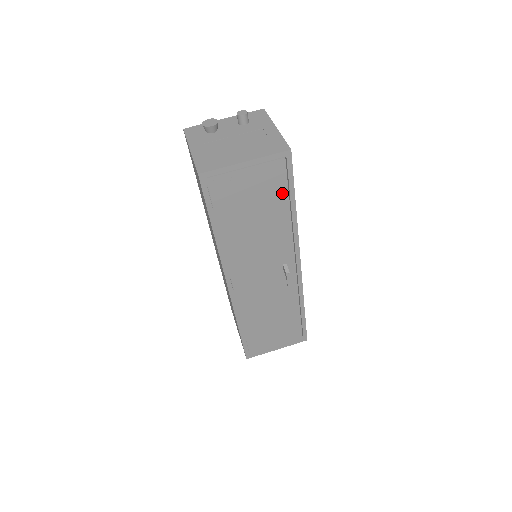
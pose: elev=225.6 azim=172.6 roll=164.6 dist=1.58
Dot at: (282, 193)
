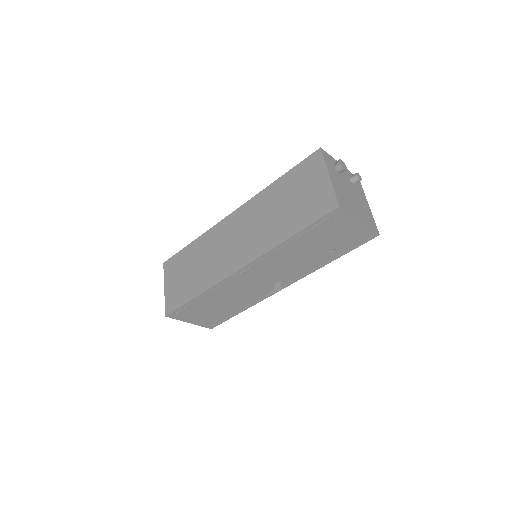
Dot at: (343, 249)
